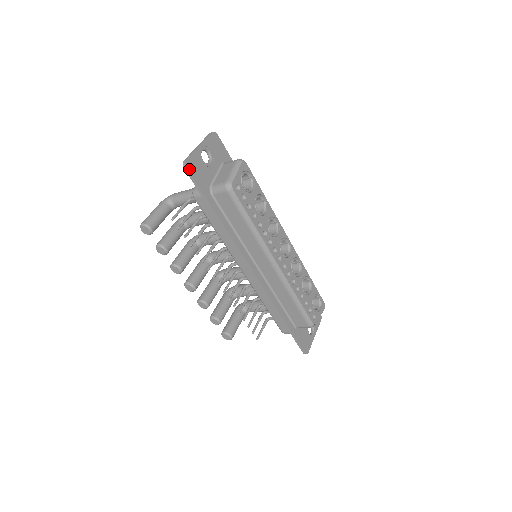
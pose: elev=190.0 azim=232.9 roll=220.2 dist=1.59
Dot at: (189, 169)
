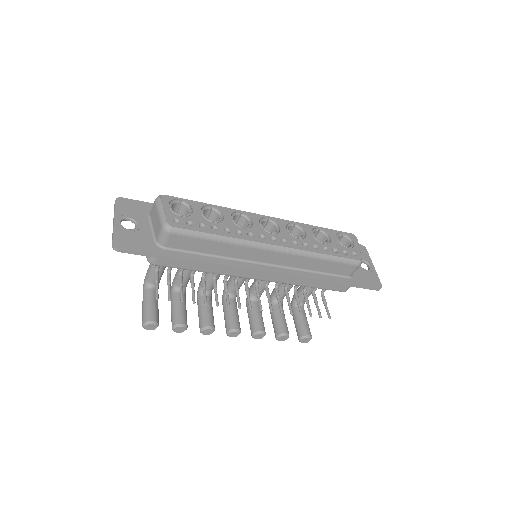
Dot at: (122, 248)
